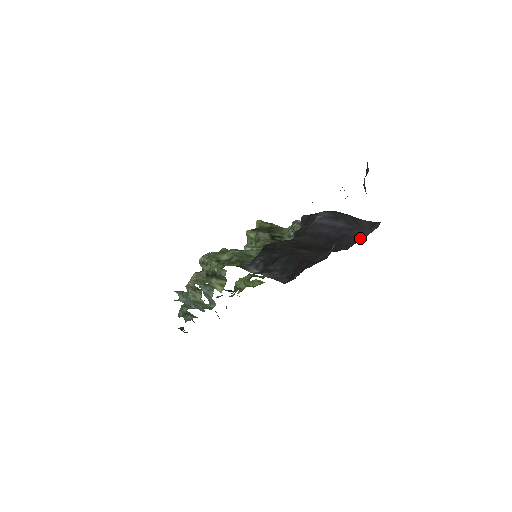
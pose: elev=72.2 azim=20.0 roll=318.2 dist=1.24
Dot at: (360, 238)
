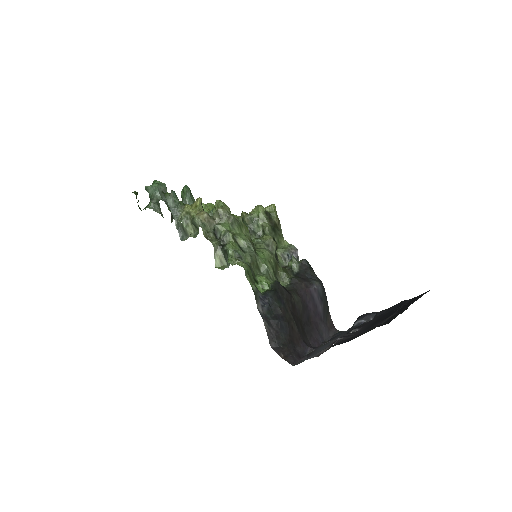
Dot at: (322, 340)
